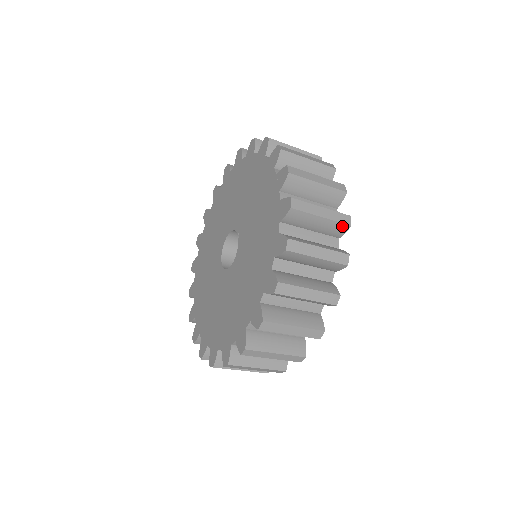
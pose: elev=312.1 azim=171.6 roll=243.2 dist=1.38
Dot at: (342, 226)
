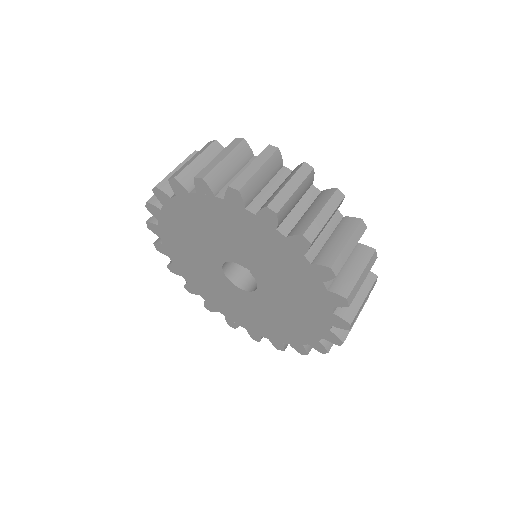
Dot at: (361, 235)
